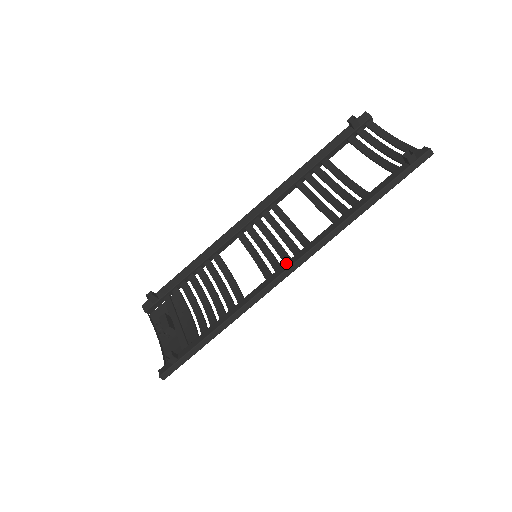
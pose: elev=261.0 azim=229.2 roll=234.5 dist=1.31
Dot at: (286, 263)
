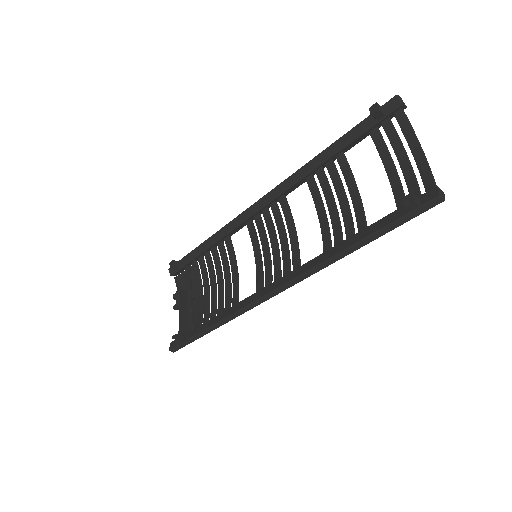
Dot at: (272, 284)
